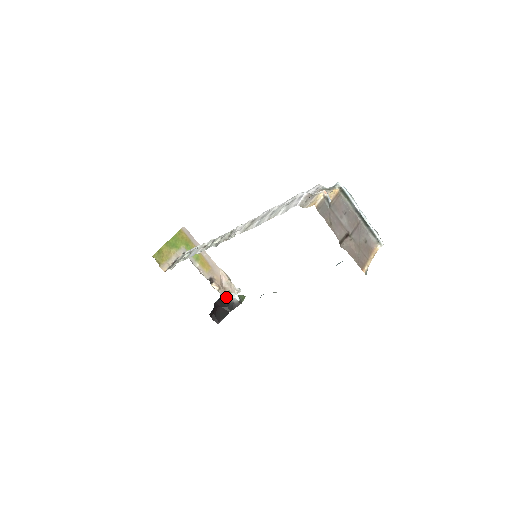
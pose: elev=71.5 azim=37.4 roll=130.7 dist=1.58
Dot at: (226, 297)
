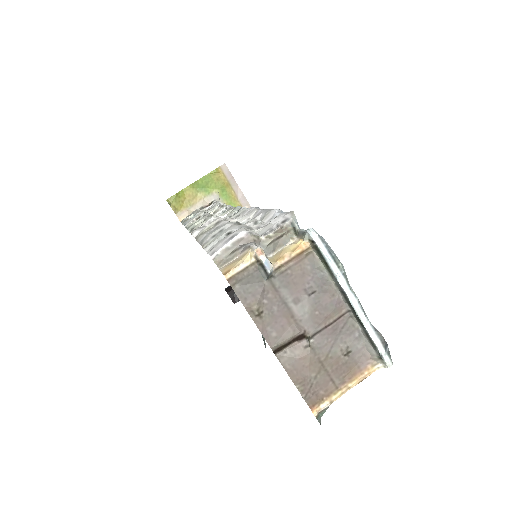
Dot at: occluded
